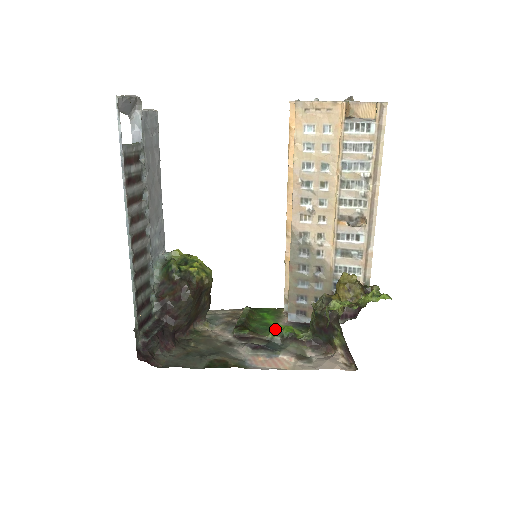
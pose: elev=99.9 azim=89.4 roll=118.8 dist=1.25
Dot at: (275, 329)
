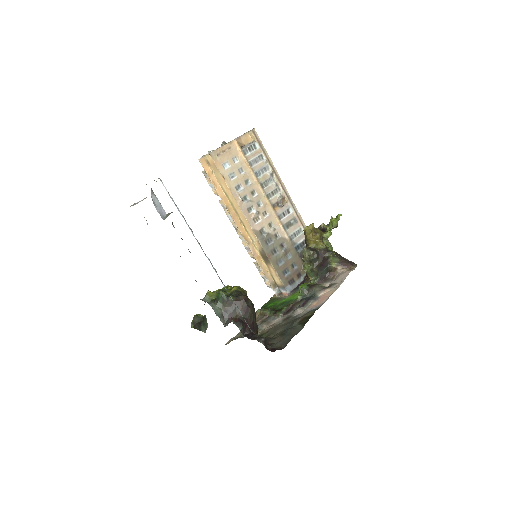
Dot at: (291, 299)
